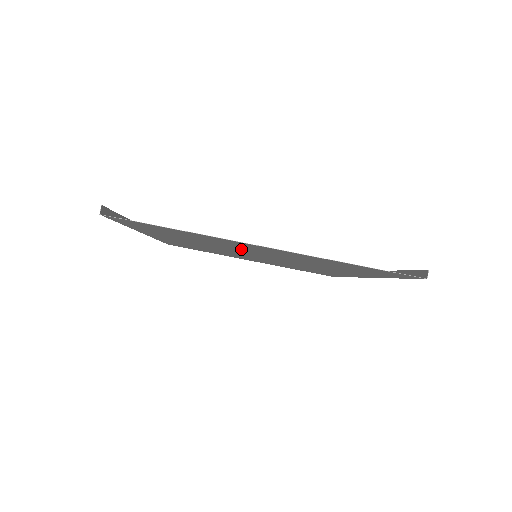
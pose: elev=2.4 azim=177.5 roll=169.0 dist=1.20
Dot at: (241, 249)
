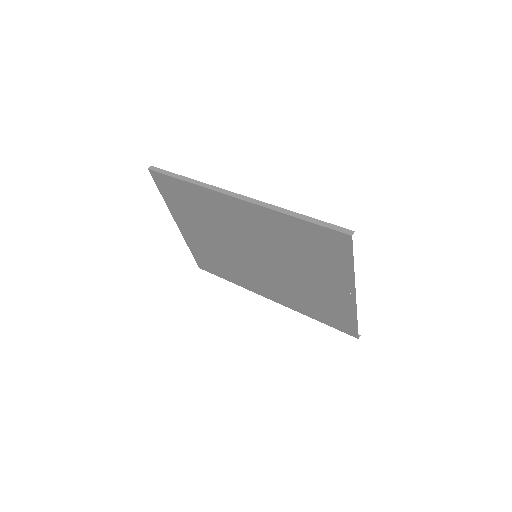
Dot at: (297, 266)
